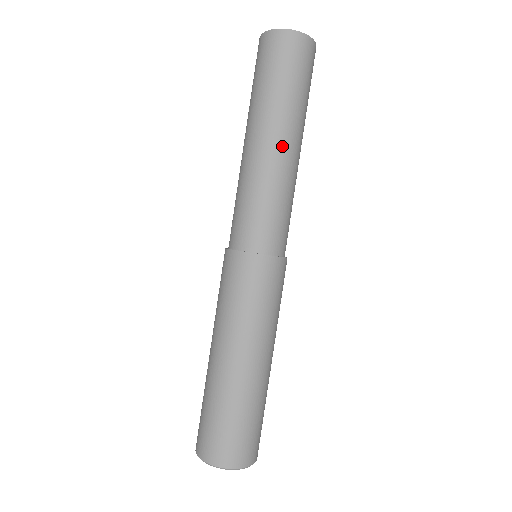
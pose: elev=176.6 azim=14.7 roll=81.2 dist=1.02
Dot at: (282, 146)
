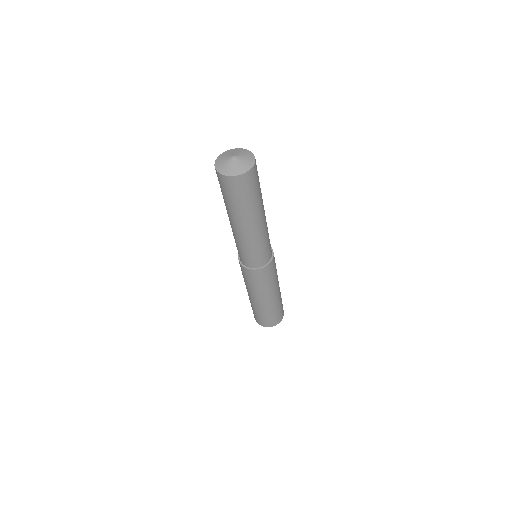
Dot at: (241, 228)
